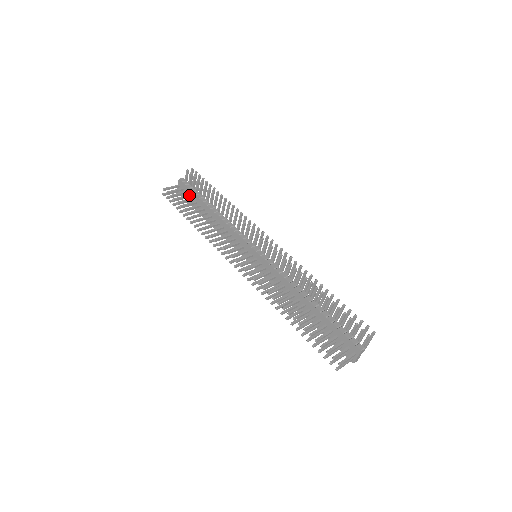
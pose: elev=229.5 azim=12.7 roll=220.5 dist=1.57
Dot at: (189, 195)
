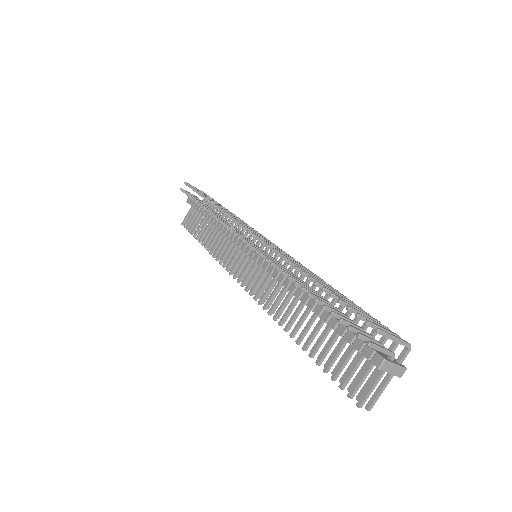
Dot at: (199, 213)
